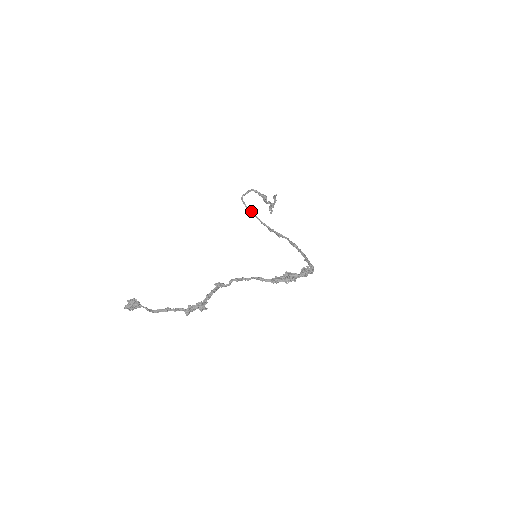
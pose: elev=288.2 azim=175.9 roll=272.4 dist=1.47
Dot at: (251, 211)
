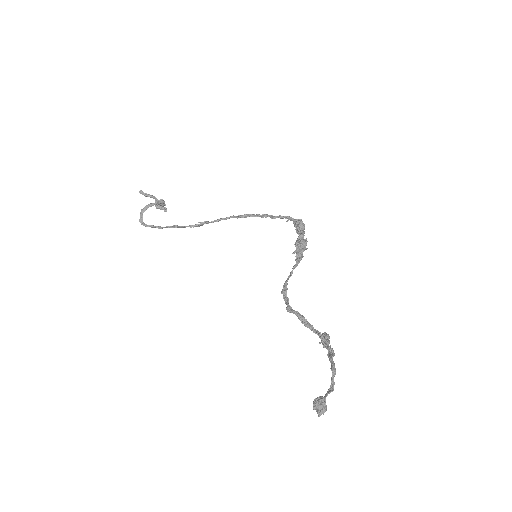
Dot at: (170, 227)
